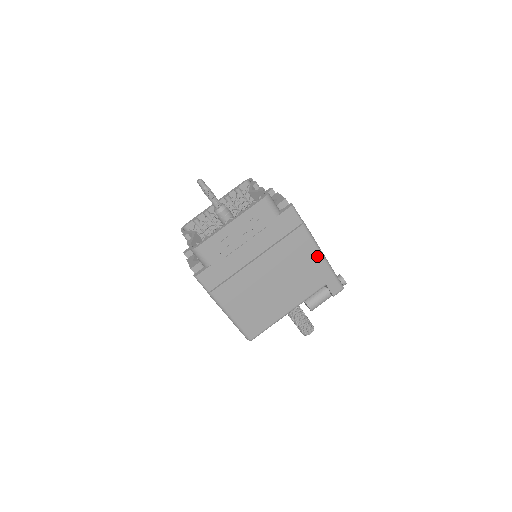
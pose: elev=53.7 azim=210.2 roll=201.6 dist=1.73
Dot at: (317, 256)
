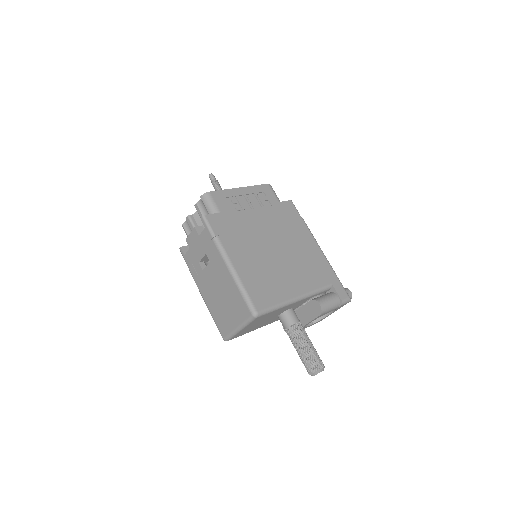
Dot at: (319, 251)
